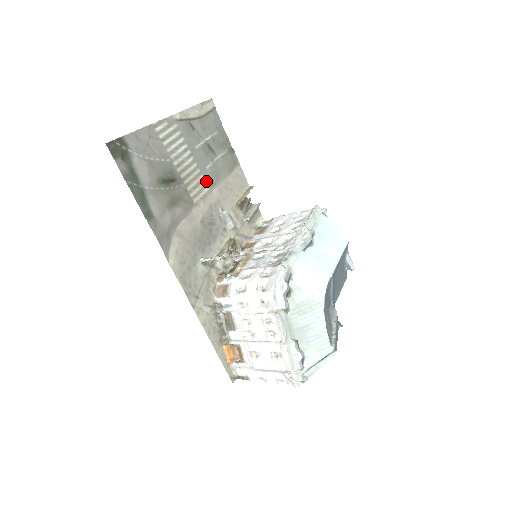
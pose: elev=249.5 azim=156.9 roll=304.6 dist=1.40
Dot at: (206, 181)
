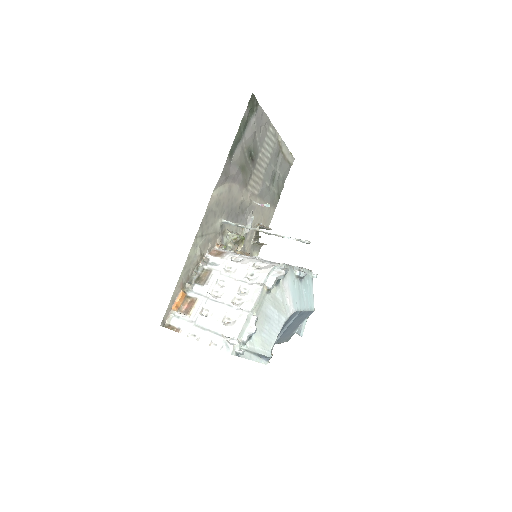
Dot at: (260, 188)
